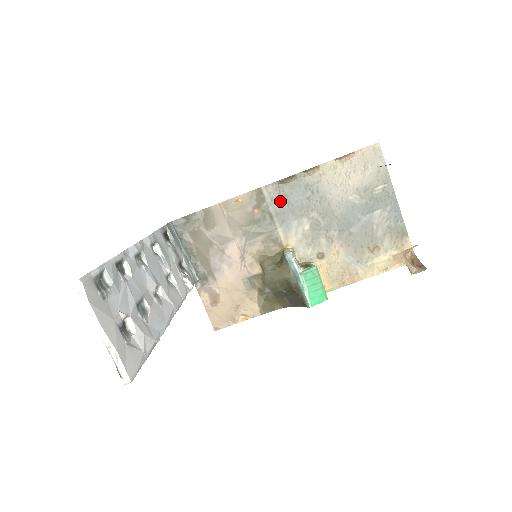
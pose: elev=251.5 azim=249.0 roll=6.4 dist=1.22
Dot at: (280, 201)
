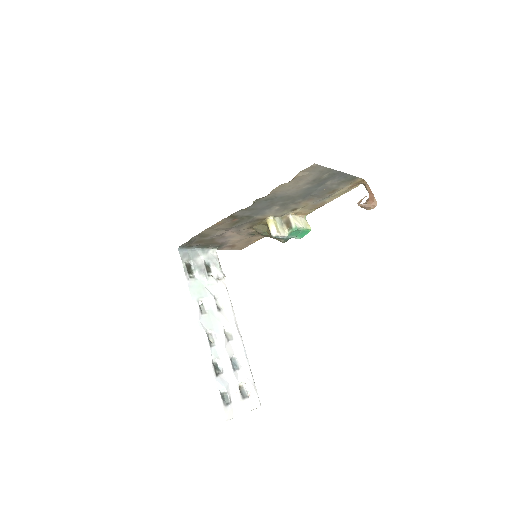
Dot at: (250, 211)
